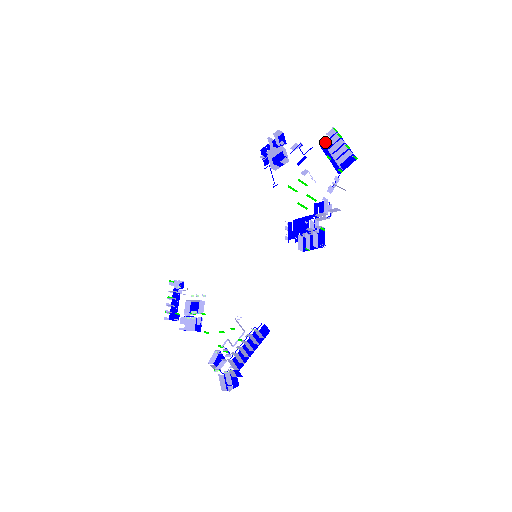
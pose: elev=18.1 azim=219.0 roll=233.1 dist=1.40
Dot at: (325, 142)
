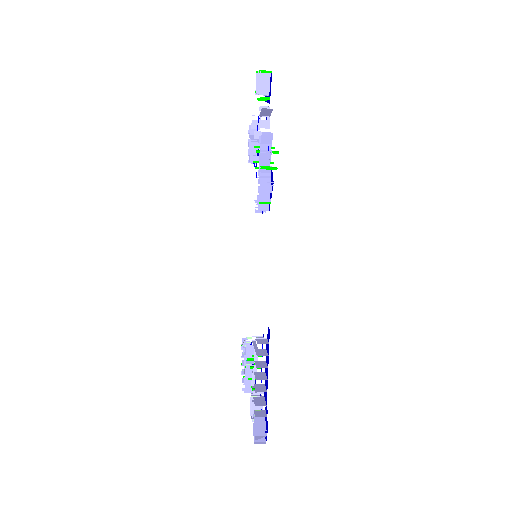
Dot at: occluded
